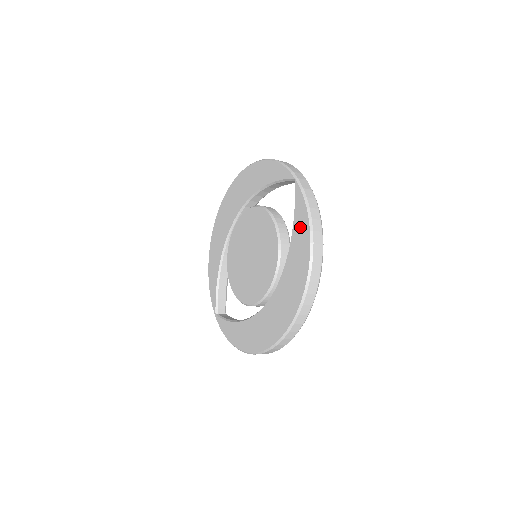
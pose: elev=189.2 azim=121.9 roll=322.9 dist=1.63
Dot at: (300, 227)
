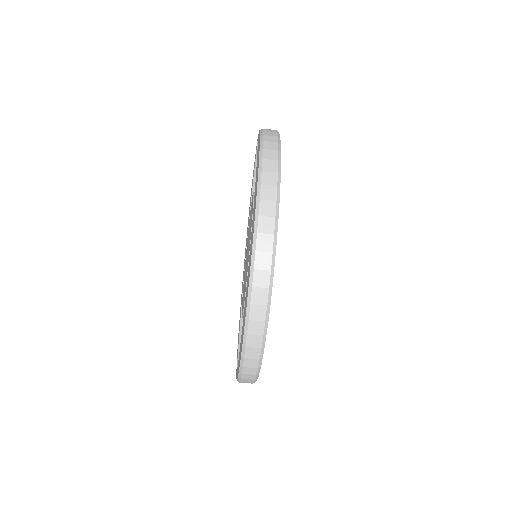
Dot at: occluded
